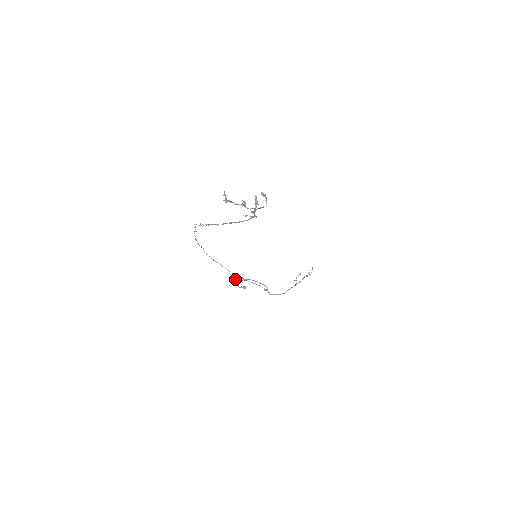
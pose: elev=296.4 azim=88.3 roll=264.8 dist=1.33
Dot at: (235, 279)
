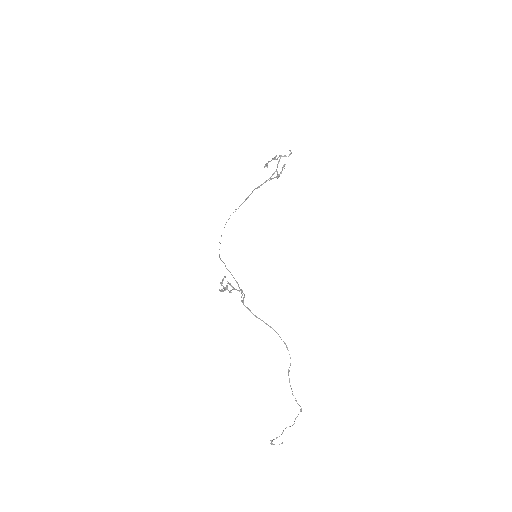
Dot at: (223, 286)
